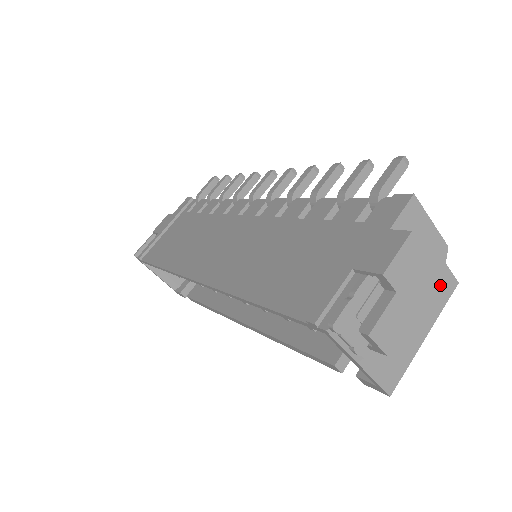
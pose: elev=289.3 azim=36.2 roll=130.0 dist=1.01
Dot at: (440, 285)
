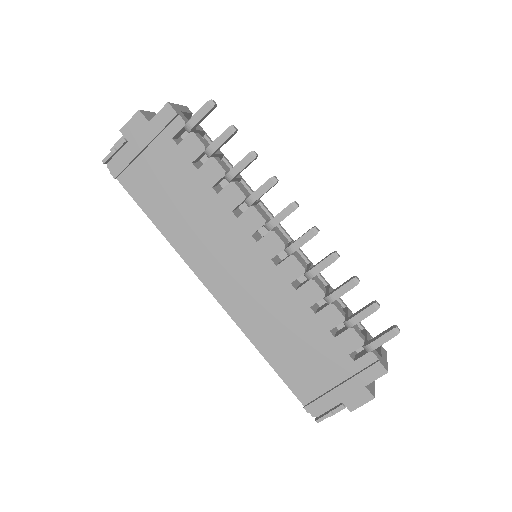
Dot at: occluded
